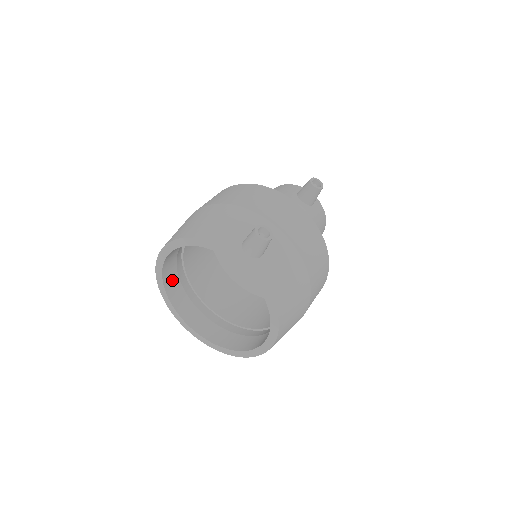
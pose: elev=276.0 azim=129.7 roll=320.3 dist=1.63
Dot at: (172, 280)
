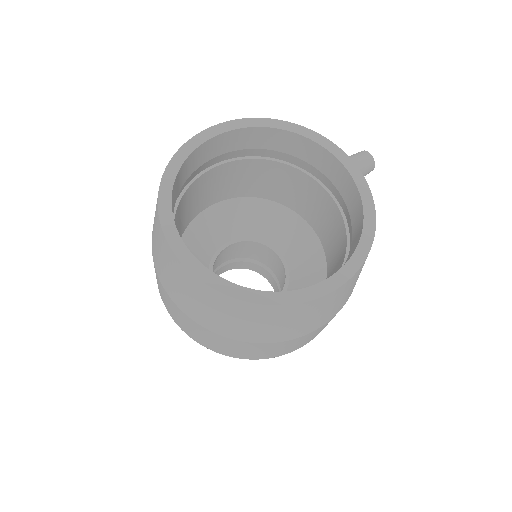
Dot at: (180, 181)
